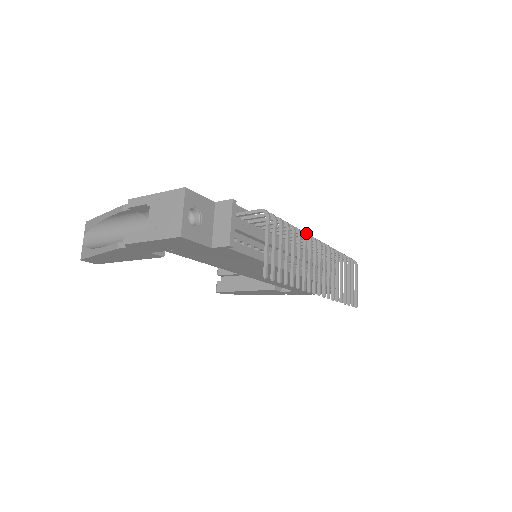
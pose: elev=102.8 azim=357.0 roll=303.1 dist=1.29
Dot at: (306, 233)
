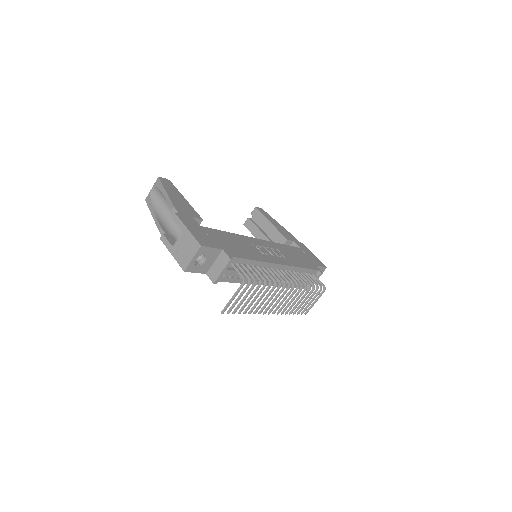
Dot at: (280, 281)
